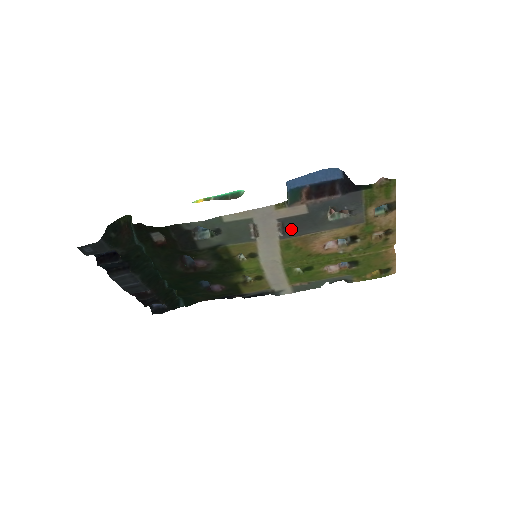
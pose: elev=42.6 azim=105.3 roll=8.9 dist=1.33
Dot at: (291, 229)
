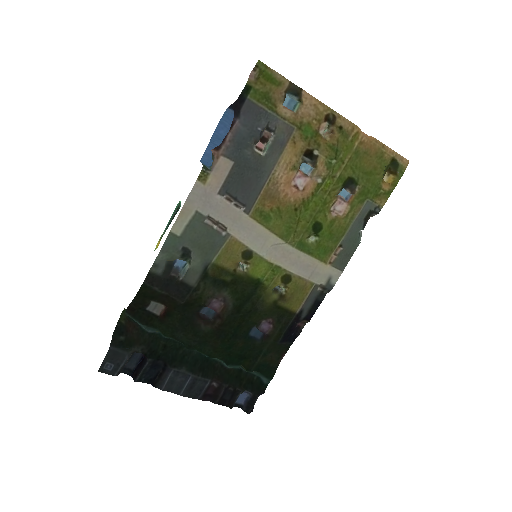
Dot at: (243, 194)
